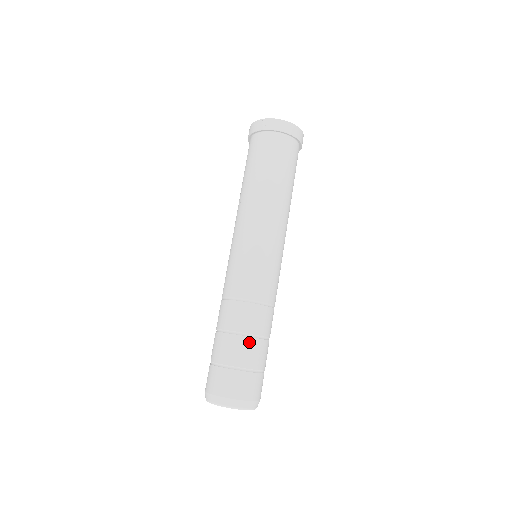
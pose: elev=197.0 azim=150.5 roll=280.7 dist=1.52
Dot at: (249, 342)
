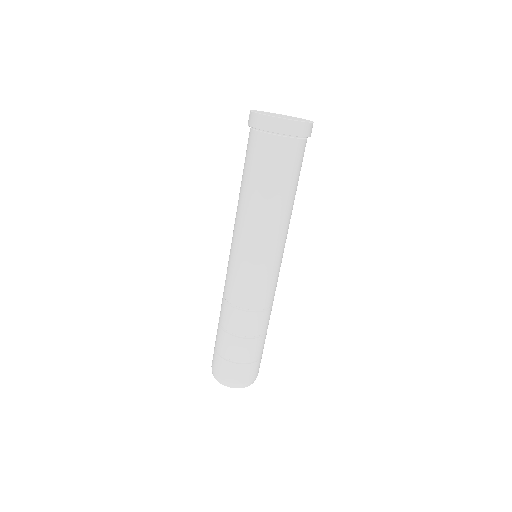
Dot at: (226, 337)
